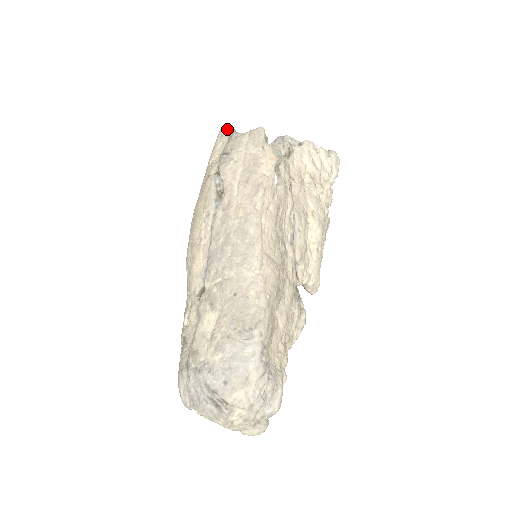
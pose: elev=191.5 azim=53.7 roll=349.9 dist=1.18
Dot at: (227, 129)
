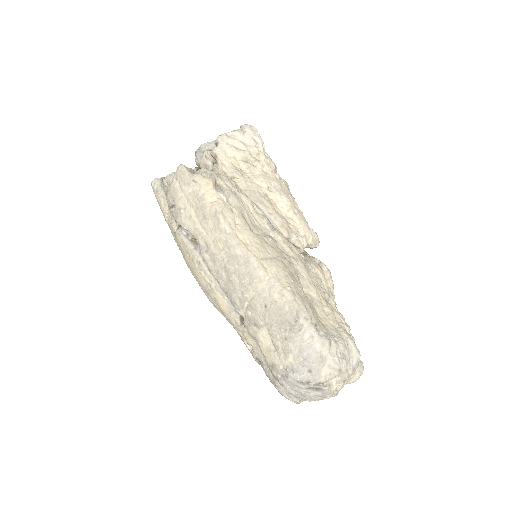
Dot at: (156, 183)
